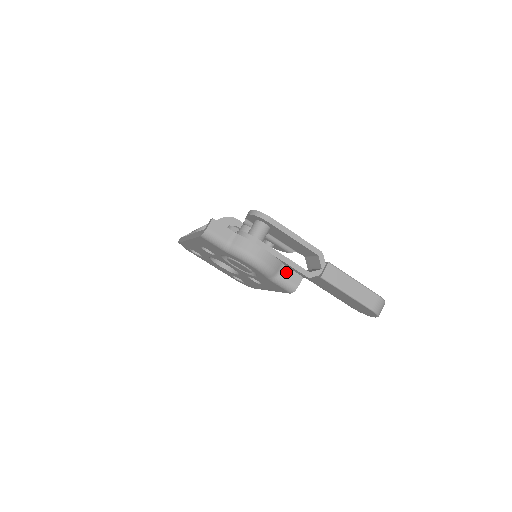
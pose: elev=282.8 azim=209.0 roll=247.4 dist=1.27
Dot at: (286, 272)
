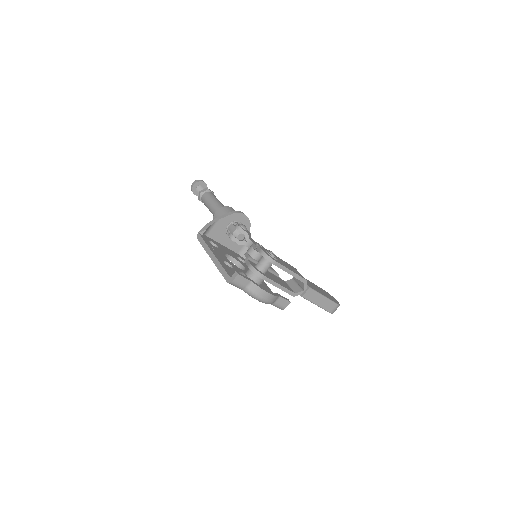
Dot at: (280, 300)
